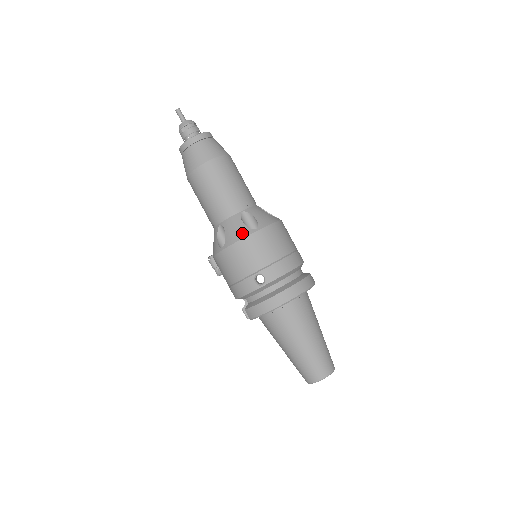
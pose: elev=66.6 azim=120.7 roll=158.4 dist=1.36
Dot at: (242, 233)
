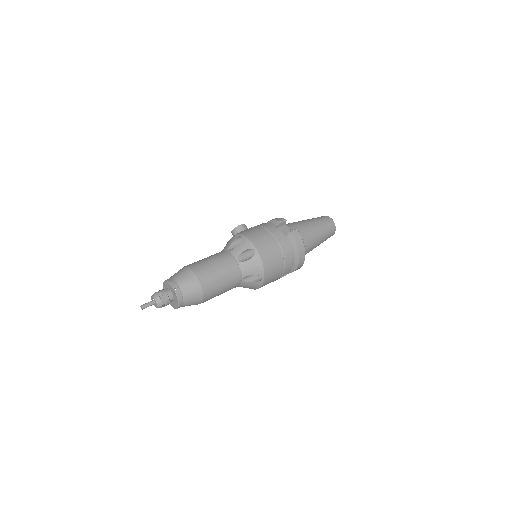
Dot at: (258, 285)
